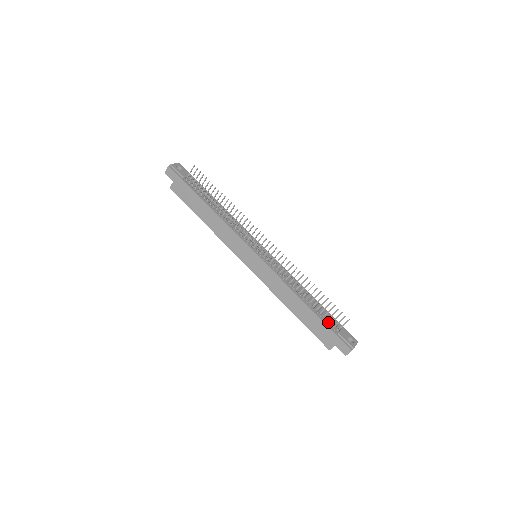
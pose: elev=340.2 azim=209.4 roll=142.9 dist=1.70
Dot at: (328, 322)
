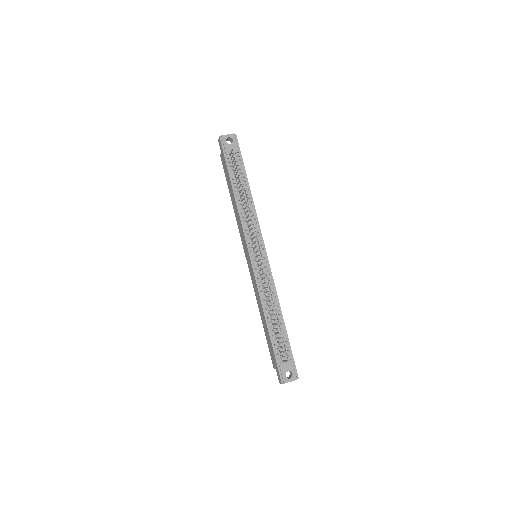
Dot at: (276, 349)
